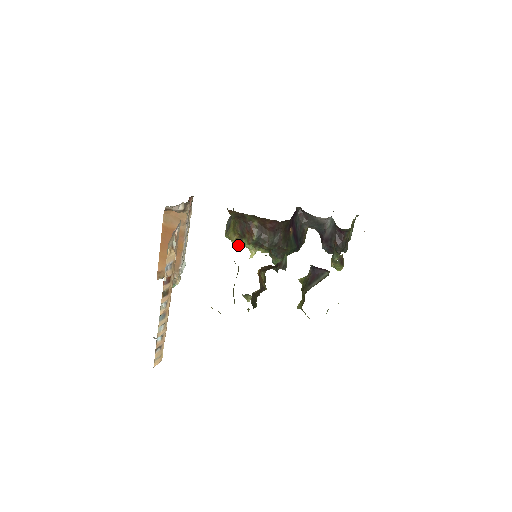
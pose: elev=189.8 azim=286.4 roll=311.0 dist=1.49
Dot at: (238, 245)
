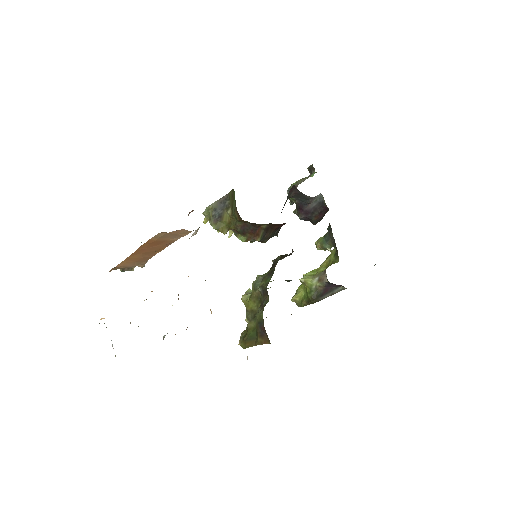
Dot at: occluded
